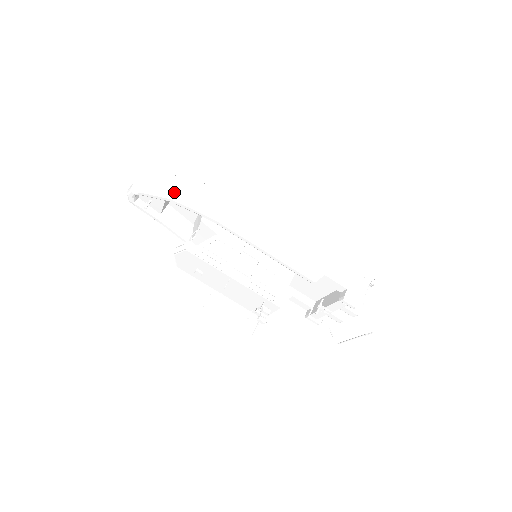
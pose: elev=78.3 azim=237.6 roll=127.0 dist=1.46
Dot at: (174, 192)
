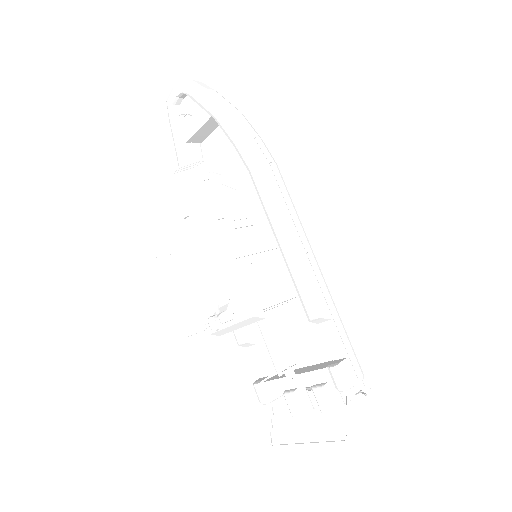
Dot at: (228, 110)
